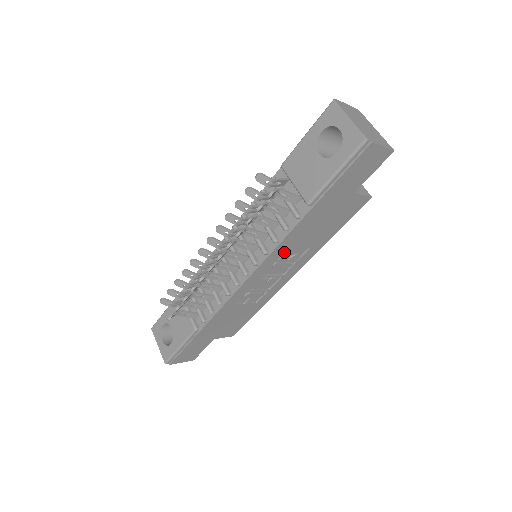
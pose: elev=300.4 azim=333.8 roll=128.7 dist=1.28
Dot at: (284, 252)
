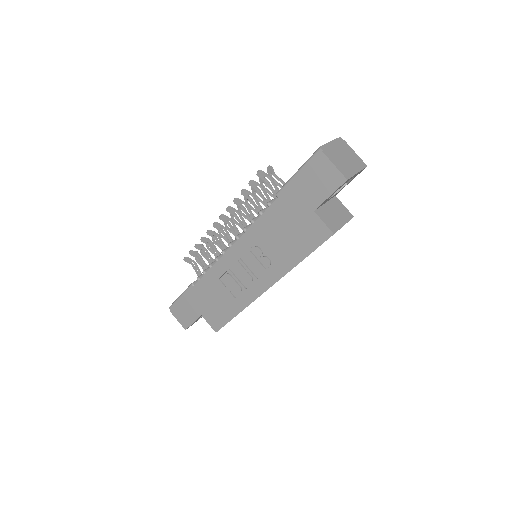
Dot at: (258, 244)
